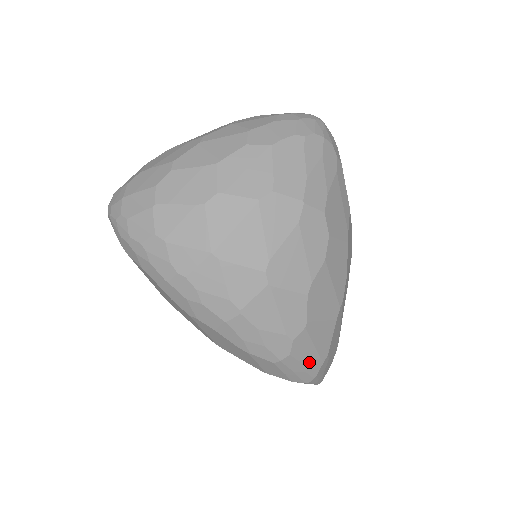
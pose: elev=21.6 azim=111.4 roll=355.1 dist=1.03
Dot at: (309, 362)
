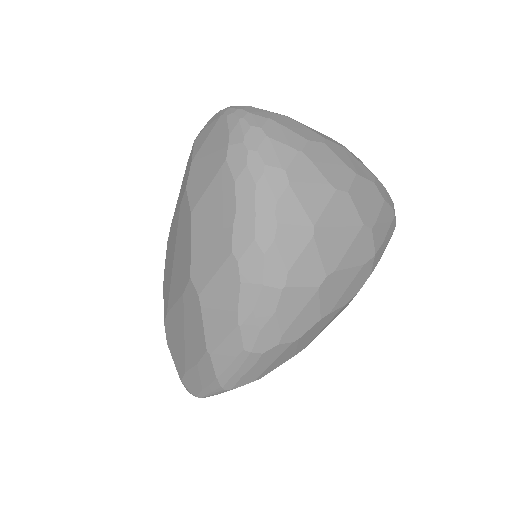
Dot at: (253, 372)
